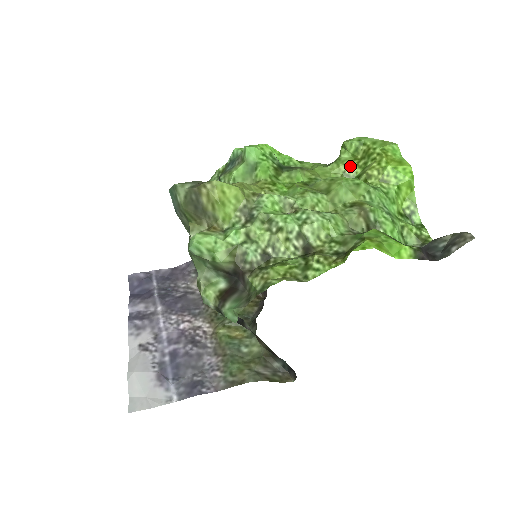
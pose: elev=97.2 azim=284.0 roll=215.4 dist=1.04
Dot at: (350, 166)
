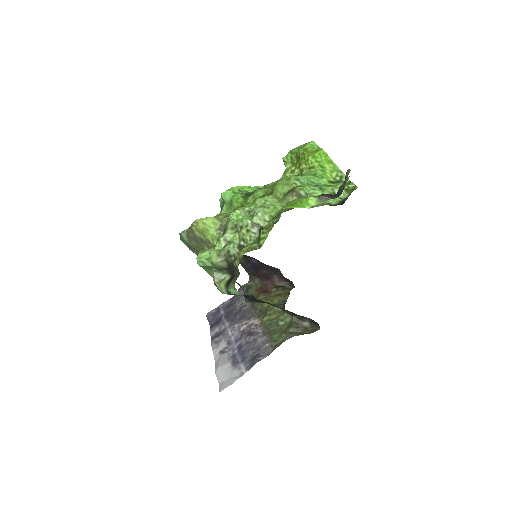
Dot at: (292, 171)
